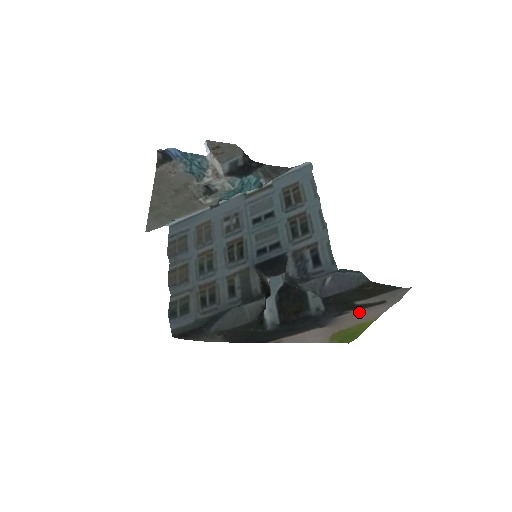
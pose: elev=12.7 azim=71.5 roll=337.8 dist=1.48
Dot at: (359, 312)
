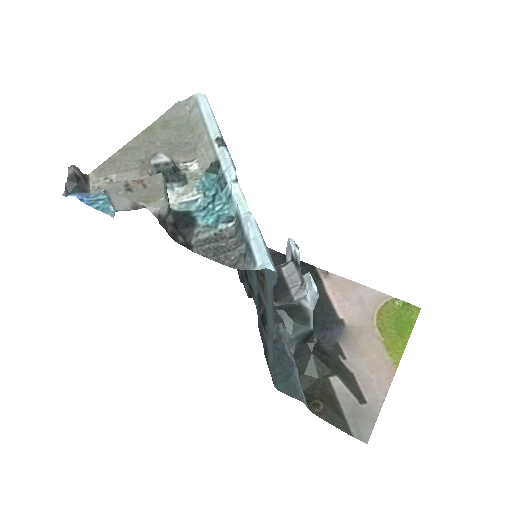
Dot at: (357, 366)
